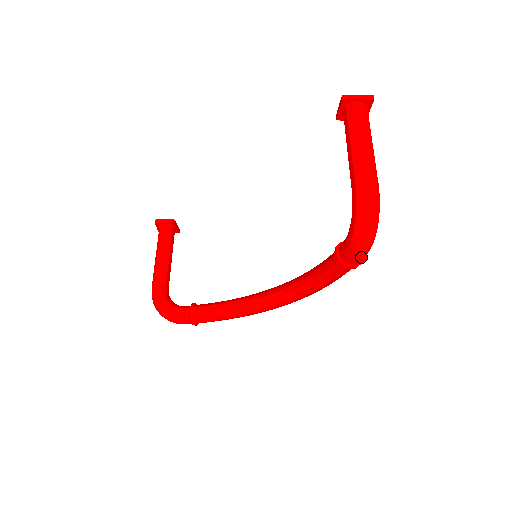
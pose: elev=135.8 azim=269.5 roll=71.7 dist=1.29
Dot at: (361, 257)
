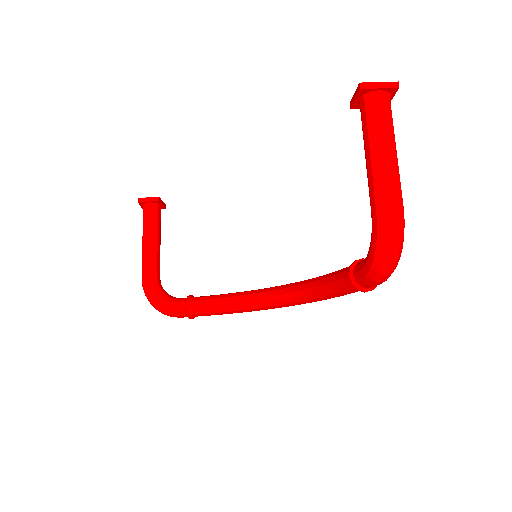
Dot at: (379, 284)
